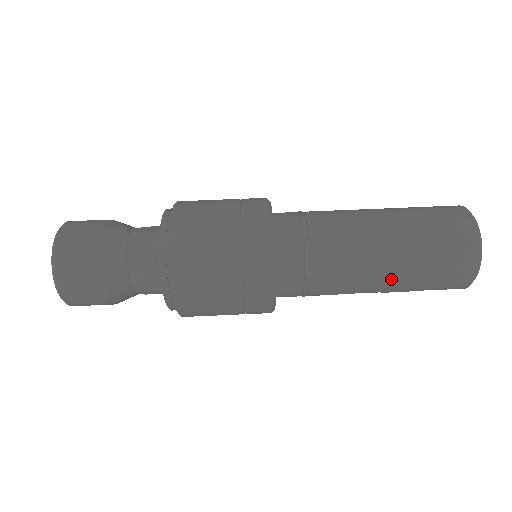
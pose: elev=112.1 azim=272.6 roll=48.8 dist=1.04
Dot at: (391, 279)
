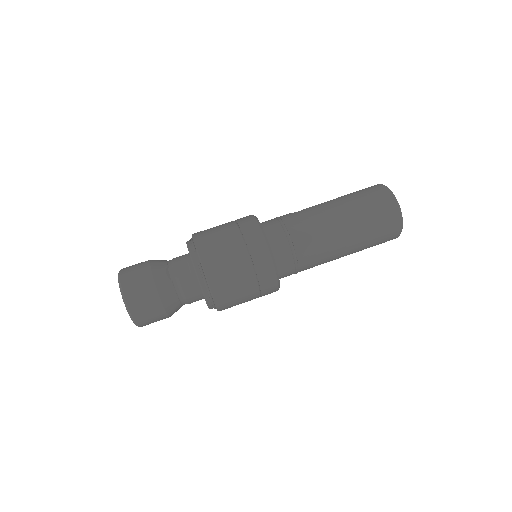
Dot at: occluded
